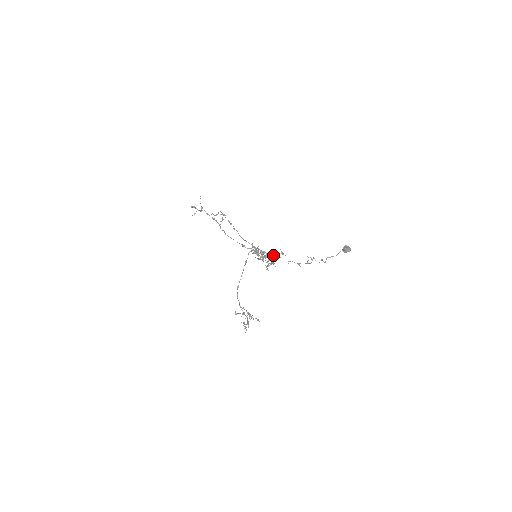
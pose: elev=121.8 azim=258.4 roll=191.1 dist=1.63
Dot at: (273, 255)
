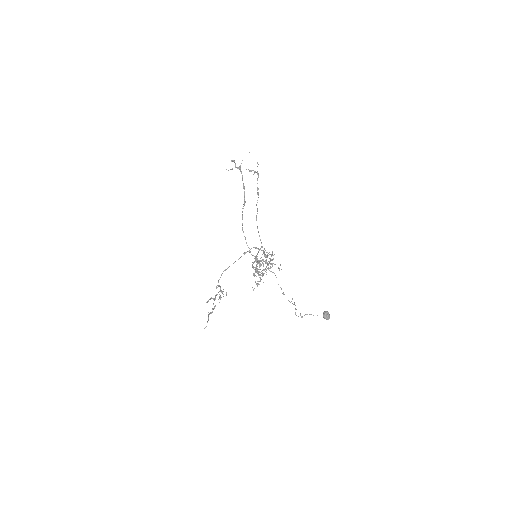
Dot at: occluded
